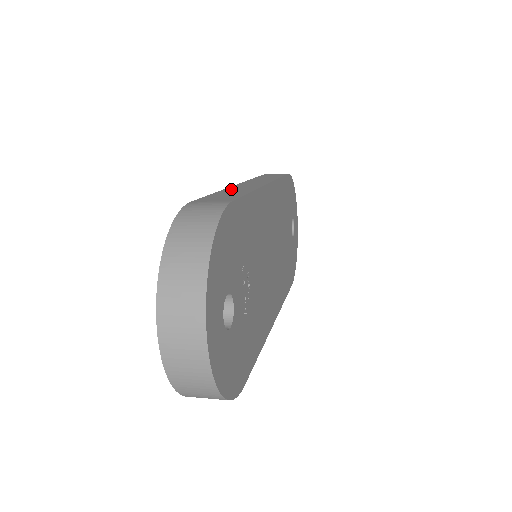
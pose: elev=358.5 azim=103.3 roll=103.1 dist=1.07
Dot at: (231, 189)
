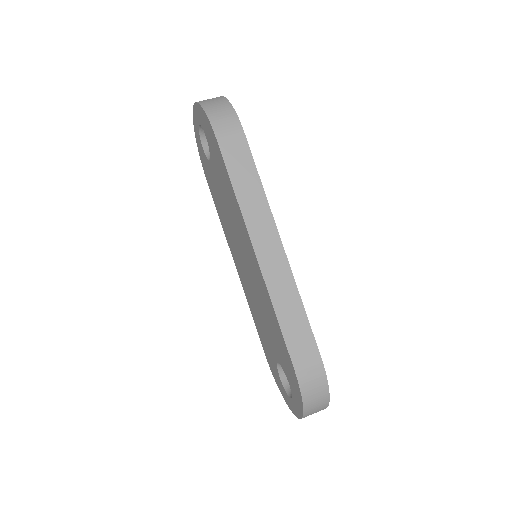
Dot at: (276, 291)
